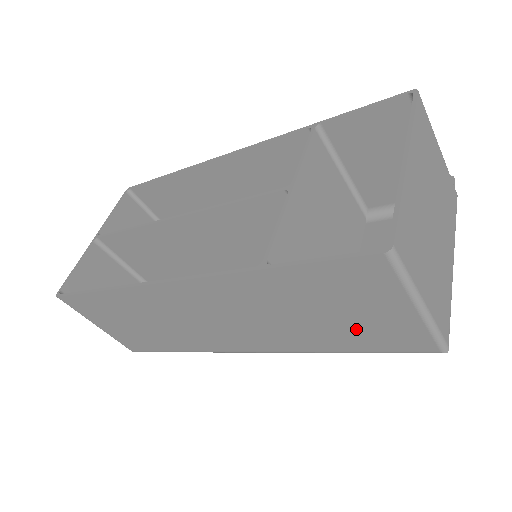
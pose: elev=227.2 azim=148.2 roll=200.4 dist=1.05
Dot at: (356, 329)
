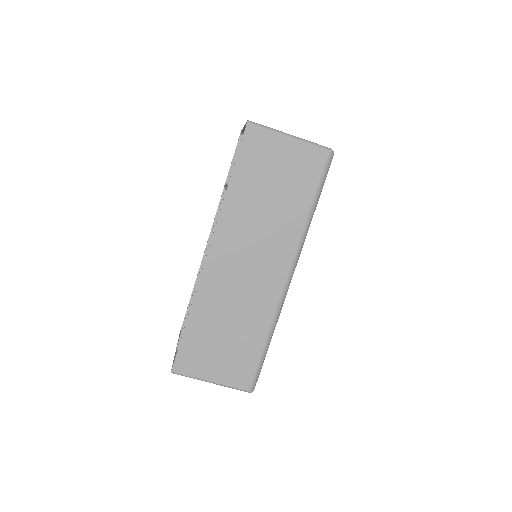
Dot at: (293, 181)
